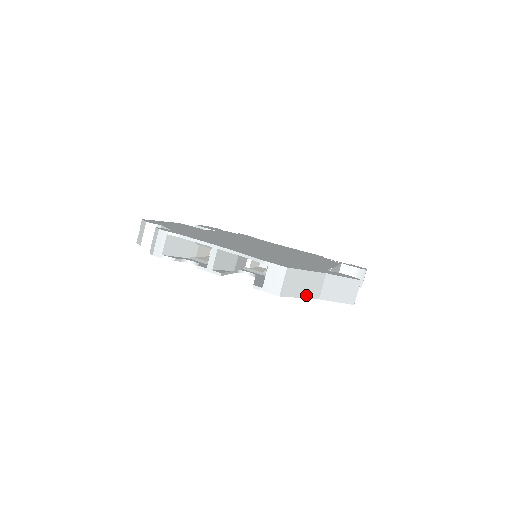
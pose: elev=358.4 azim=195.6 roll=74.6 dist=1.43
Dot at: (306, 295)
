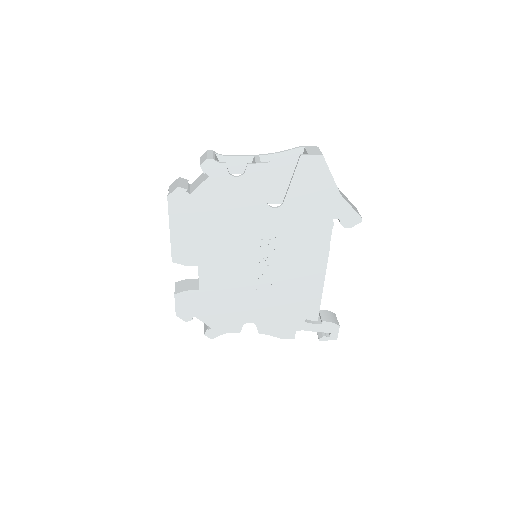
Dot at: occluded
